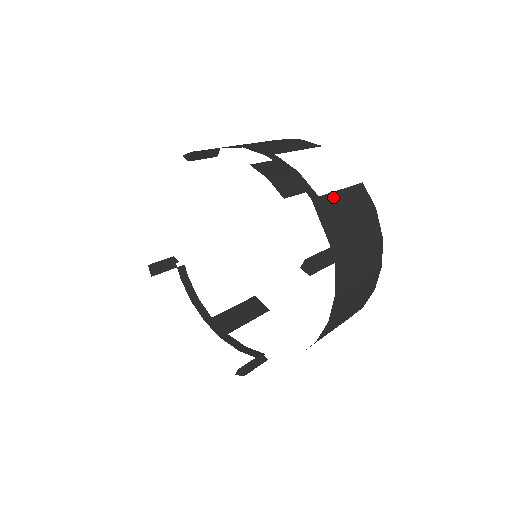
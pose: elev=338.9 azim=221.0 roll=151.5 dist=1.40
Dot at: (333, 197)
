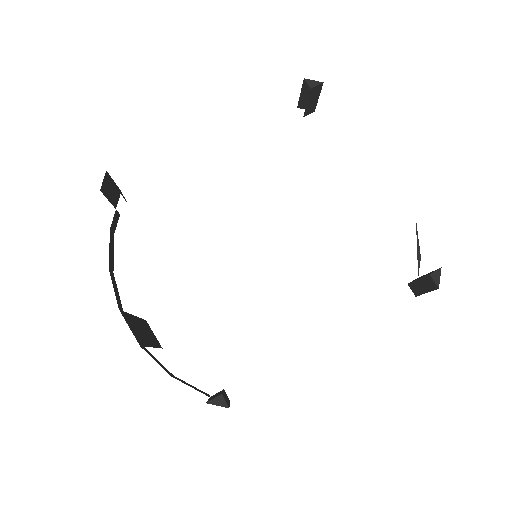
Dot at: occluded
